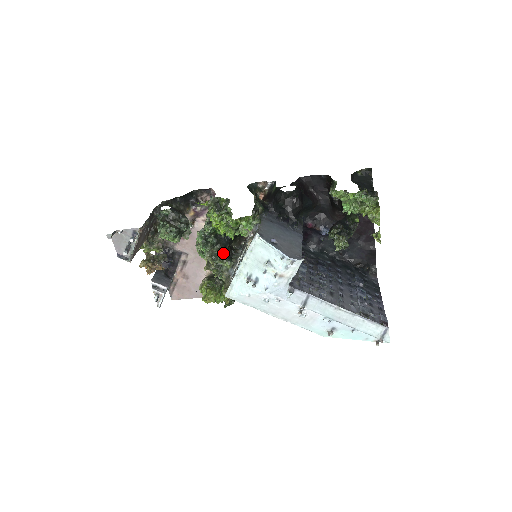
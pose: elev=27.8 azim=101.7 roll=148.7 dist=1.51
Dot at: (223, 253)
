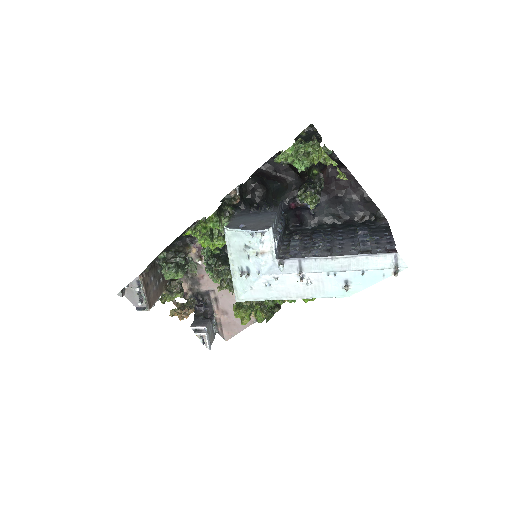
Dot at: (224, 267)
